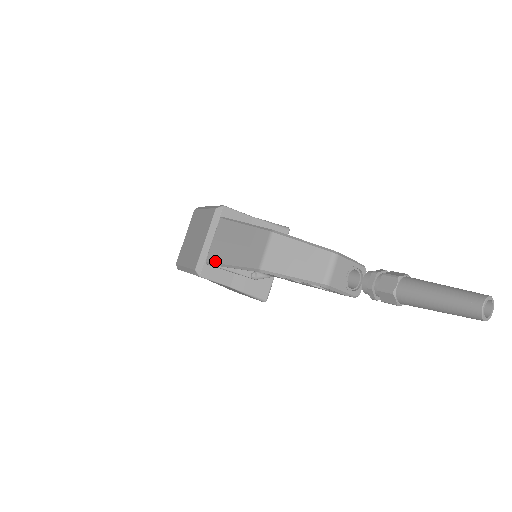
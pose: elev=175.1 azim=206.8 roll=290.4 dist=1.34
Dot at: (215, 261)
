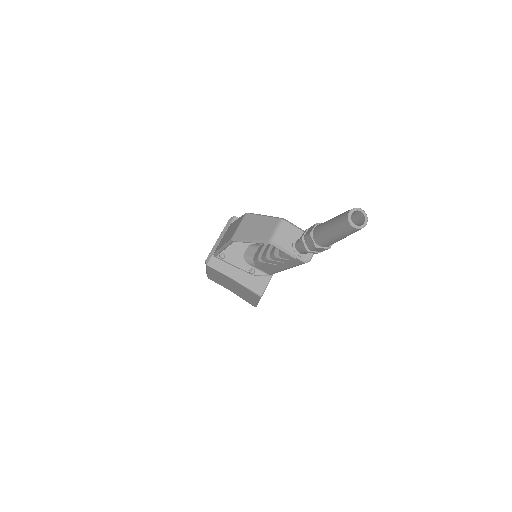
Dot at: (217, 250)
